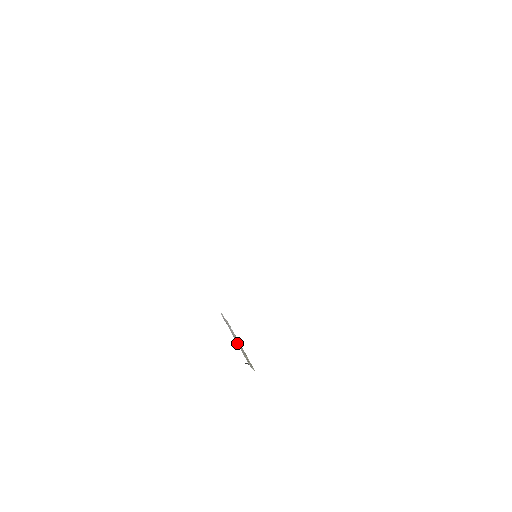
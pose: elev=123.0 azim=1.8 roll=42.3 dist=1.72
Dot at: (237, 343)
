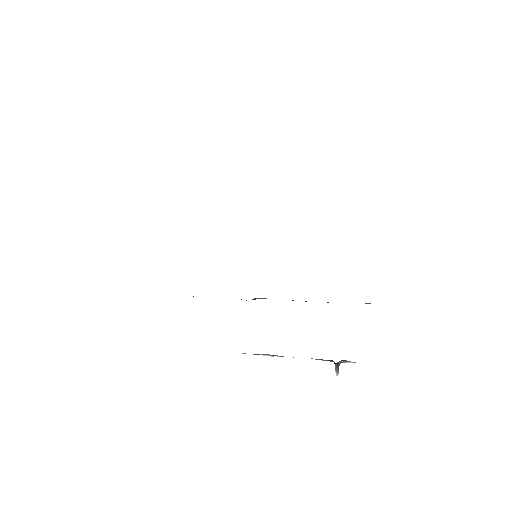
Dot at: occluded
